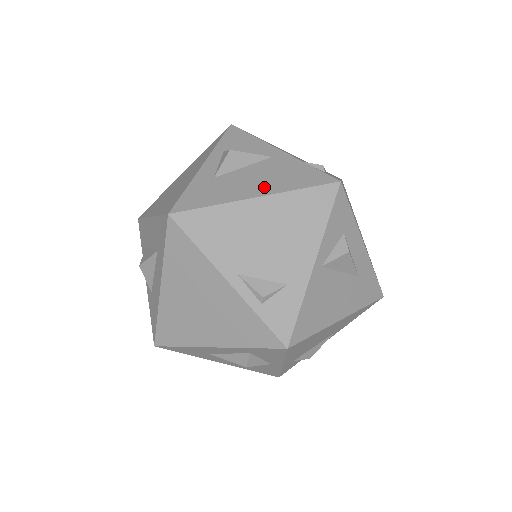
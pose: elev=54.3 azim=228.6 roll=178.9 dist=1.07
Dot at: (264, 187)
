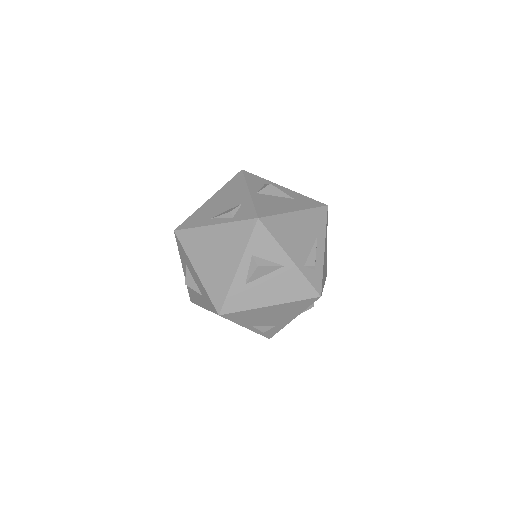
Dot at: (276, 297)
